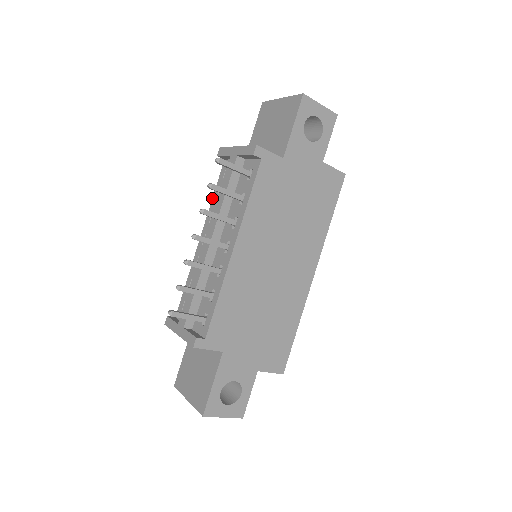
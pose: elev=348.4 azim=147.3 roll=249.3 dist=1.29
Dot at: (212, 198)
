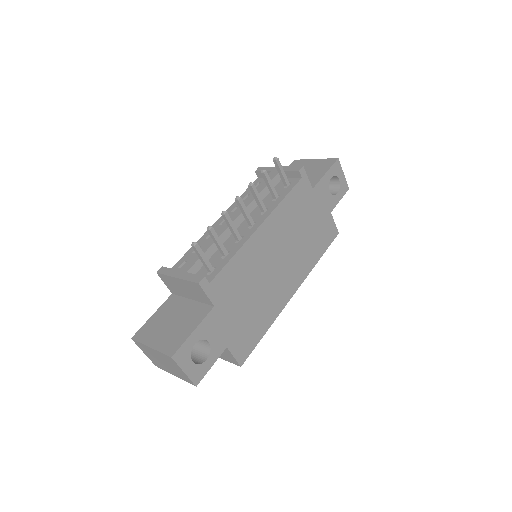
Dot at: occluded
